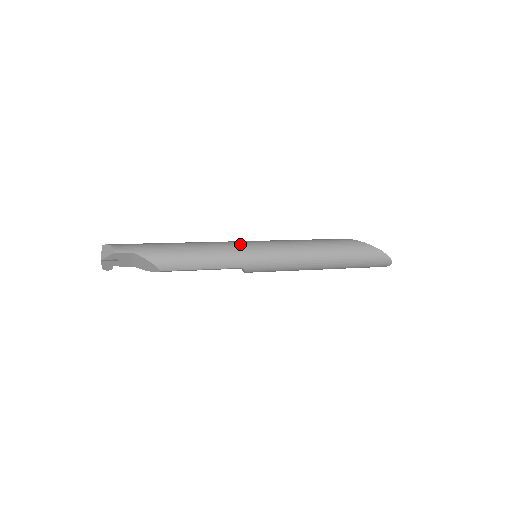
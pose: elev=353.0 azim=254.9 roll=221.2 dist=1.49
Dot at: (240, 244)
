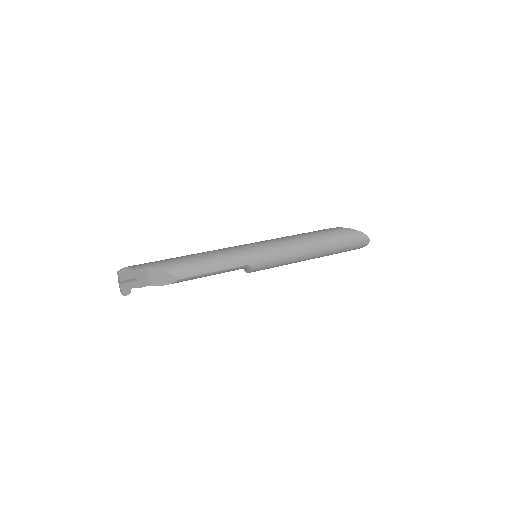
Dot at: (240, 246)
